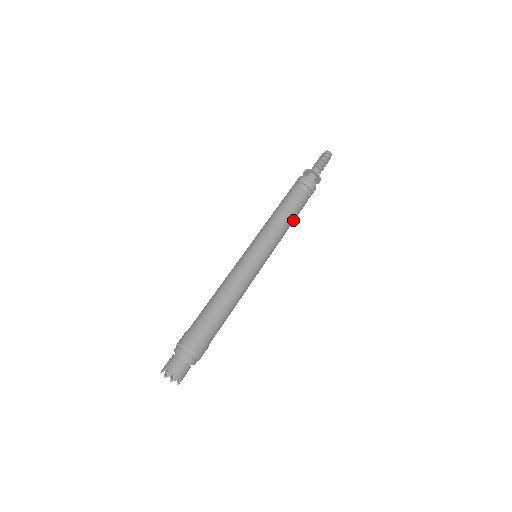
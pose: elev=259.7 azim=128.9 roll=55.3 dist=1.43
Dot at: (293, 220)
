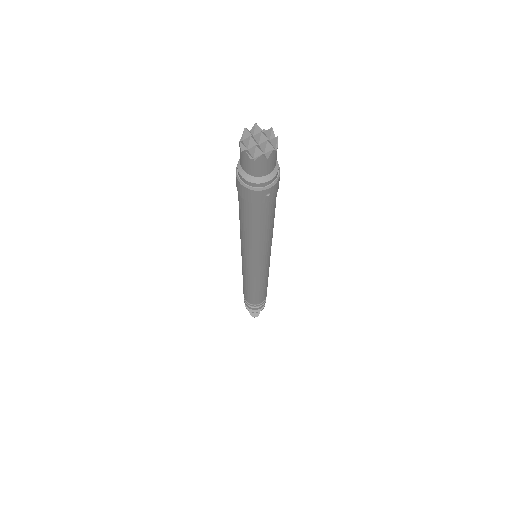
Dot at: (265, 287)
